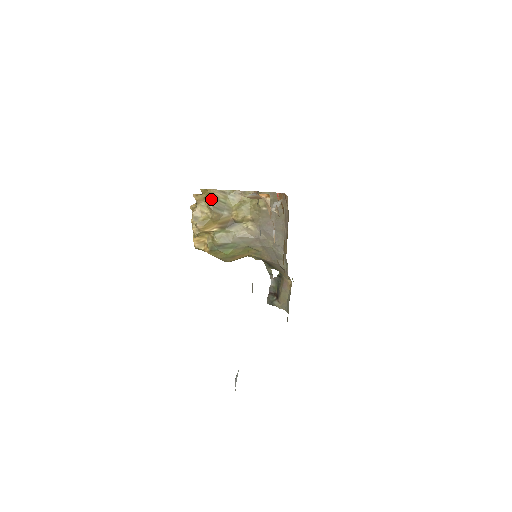
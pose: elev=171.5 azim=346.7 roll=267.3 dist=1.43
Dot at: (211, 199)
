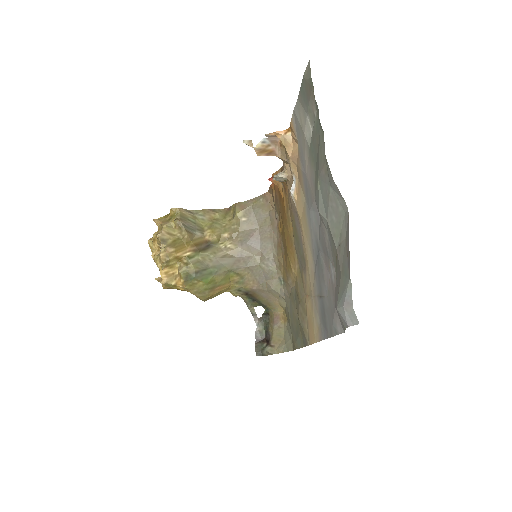
Dot at: (179, 217)
